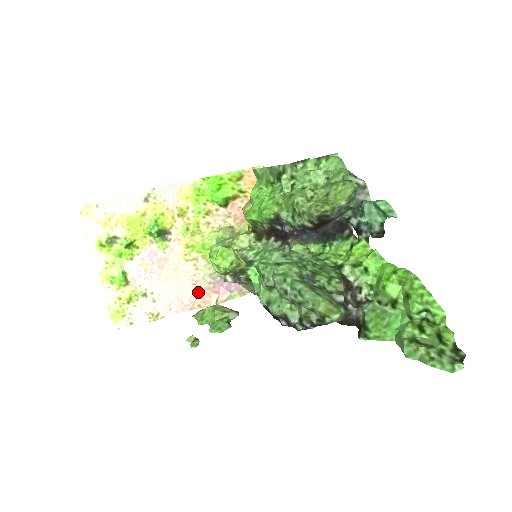
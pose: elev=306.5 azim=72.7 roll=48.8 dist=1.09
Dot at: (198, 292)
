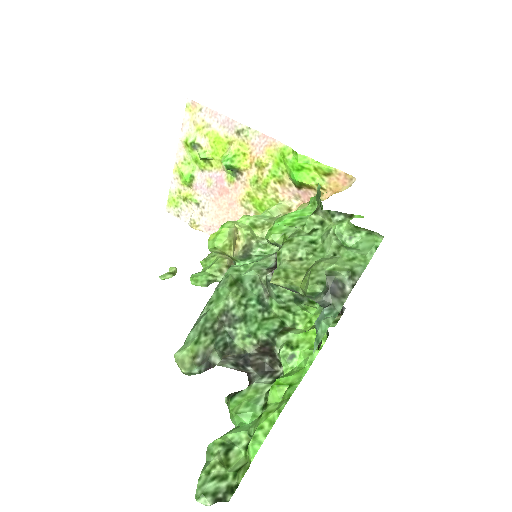
Dot at: occluded
